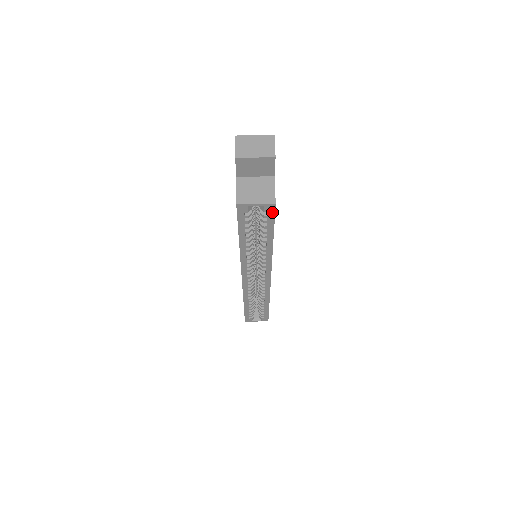
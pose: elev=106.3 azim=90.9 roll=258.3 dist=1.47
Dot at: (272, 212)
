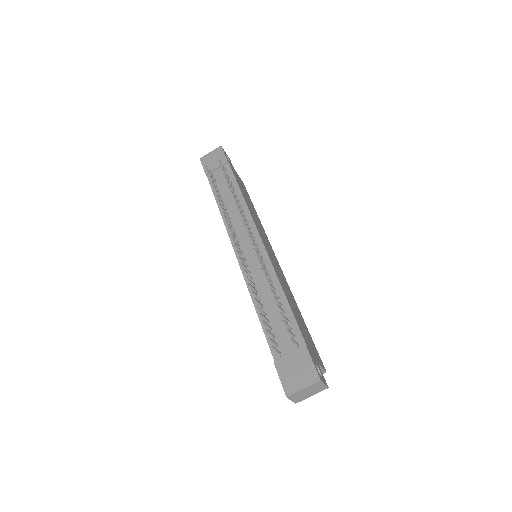
Dot at: occluded
